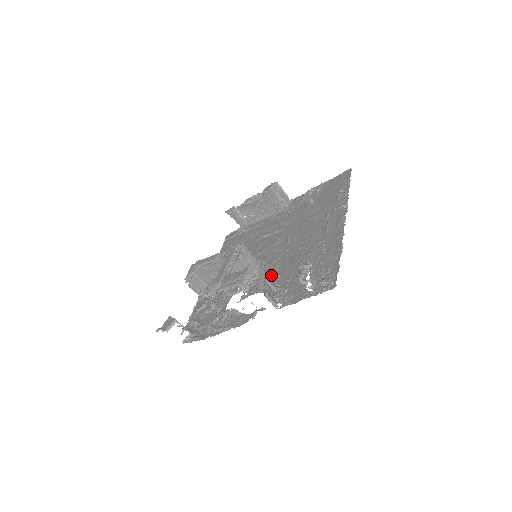
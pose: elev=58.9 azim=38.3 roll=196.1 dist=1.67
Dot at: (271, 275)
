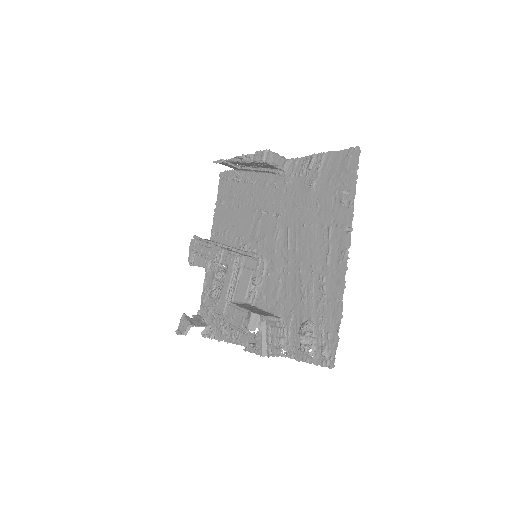
Dot at: (273, 295)
